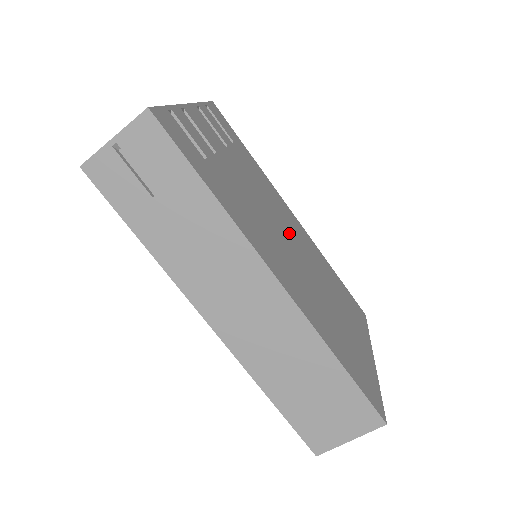
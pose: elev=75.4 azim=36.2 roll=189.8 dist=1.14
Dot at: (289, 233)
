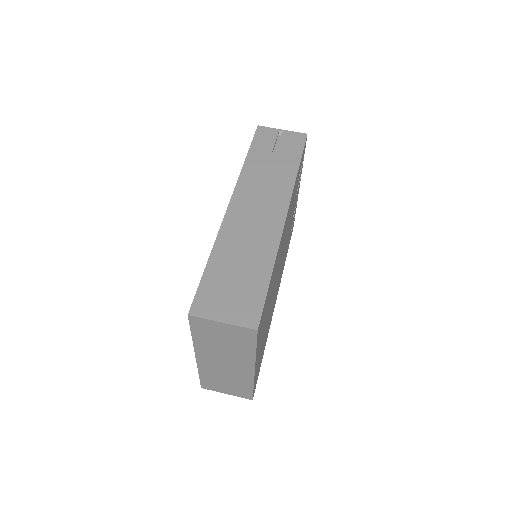
Dot at: occluded
